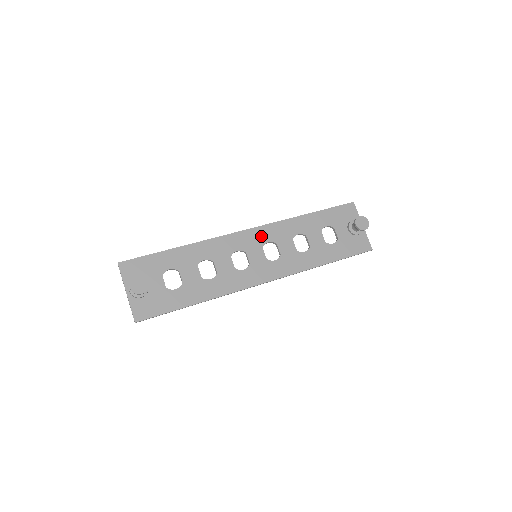
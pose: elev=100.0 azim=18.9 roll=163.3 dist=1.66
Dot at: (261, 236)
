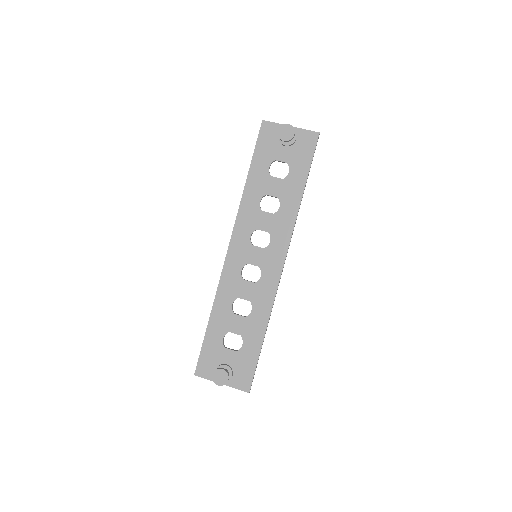
Dot at: (241, 239)
